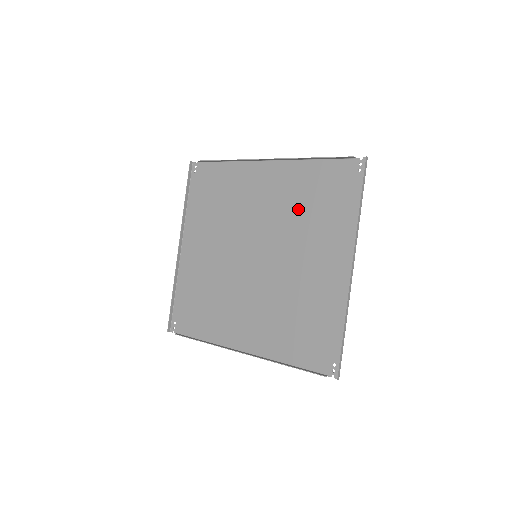
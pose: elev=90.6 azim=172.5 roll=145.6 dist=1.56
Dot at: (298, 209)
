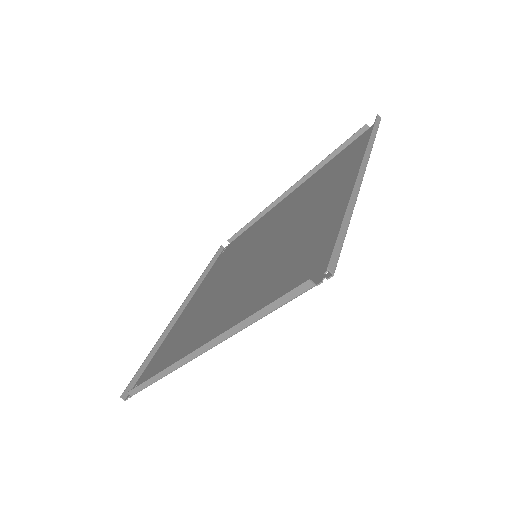
Dot at: (309, 193)
